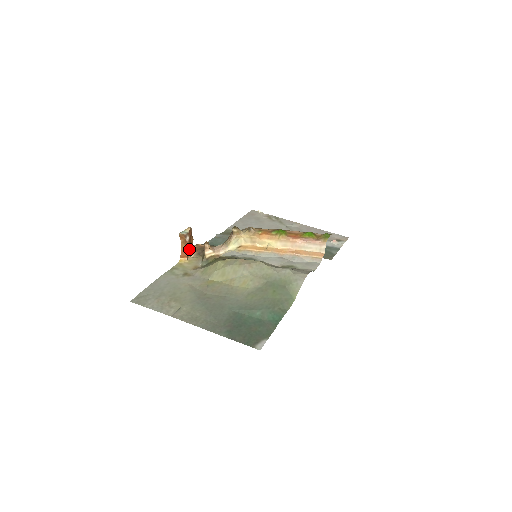
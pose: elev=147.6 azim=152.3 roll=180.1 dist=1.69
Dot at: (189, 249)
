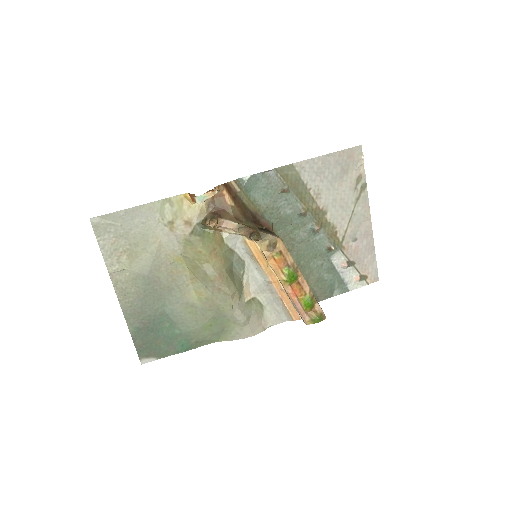
Dot at: occluded
